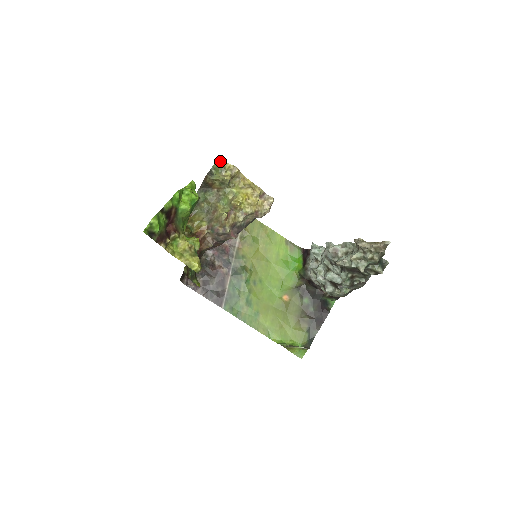
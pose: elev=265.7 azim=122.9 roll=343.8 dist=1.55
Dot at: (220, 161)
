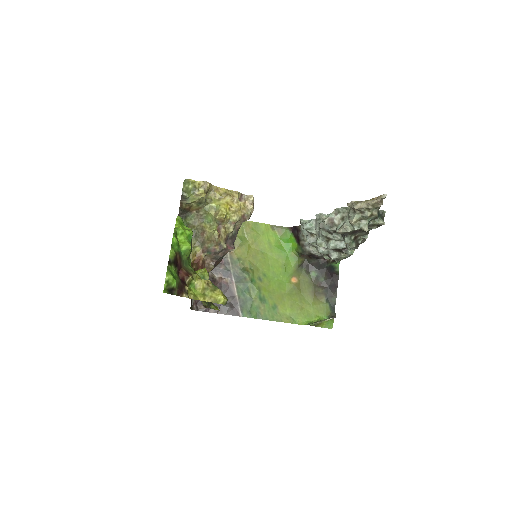
Dot at: (188, 182)
